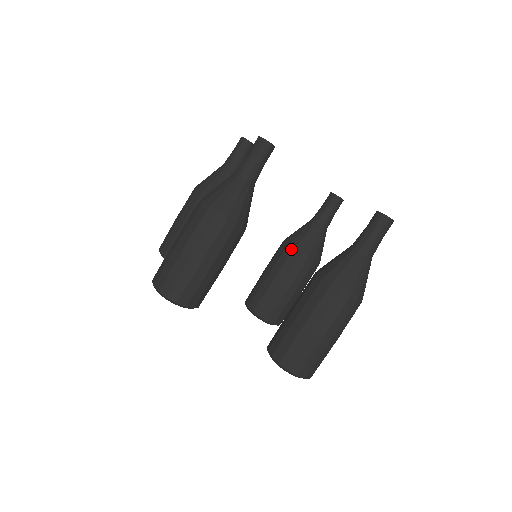
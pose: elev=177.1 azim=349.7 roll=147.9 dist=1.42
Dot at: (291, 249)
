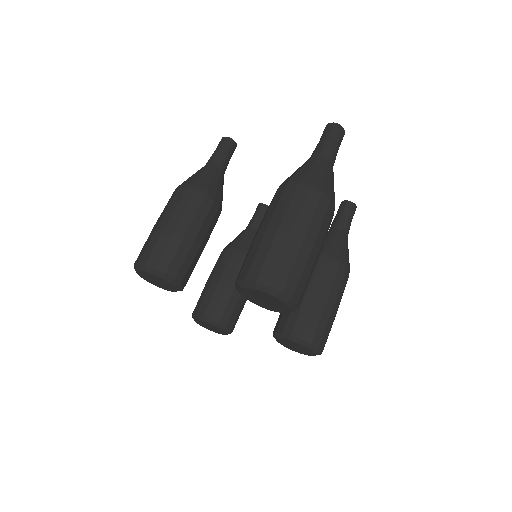
Dot at: occluded
